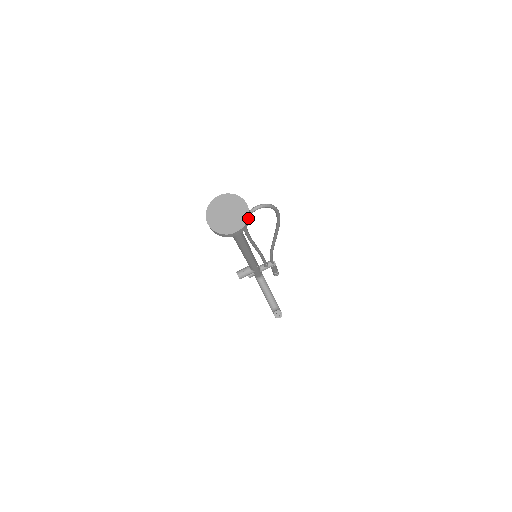
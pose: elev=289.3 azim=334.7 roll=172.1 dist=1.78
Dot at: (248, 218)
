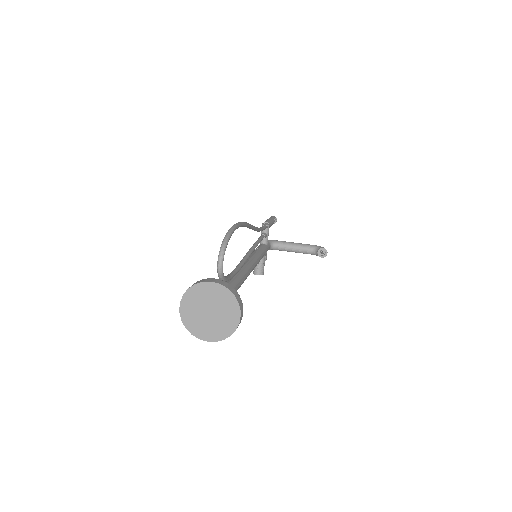
Dot at: (231, 291)
